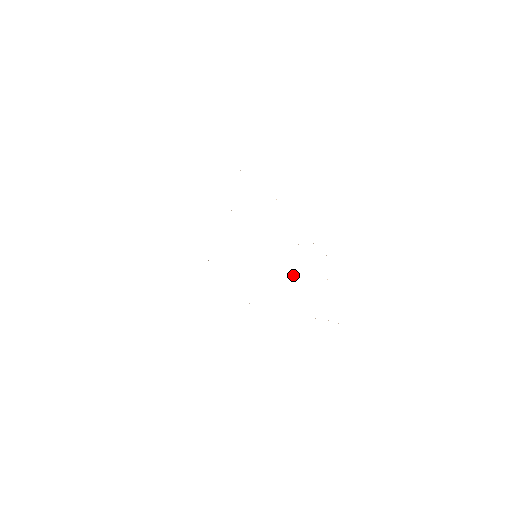
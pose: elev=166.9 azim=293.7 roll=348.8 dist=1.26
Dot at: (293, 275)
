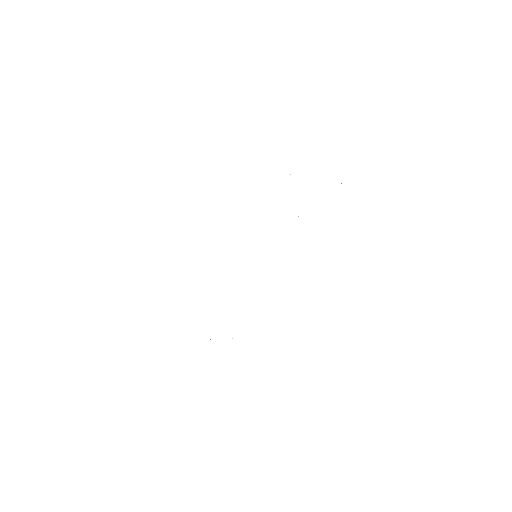
Dot at: occluded
